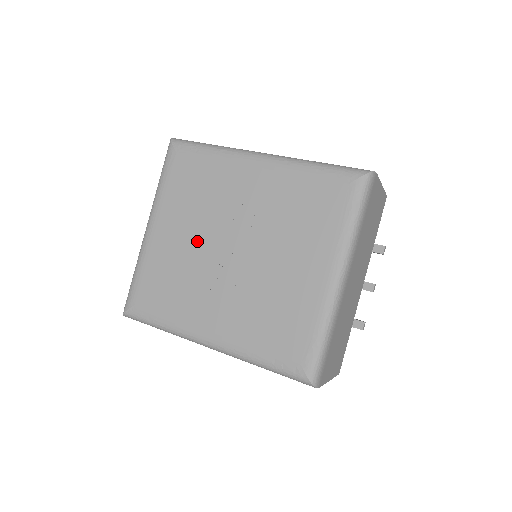
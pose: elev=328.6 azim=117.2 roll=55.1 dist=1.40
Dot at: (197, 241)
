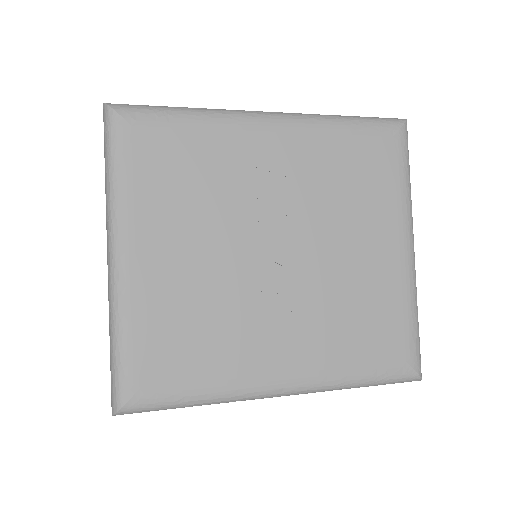
Dot at: (218, 255)
